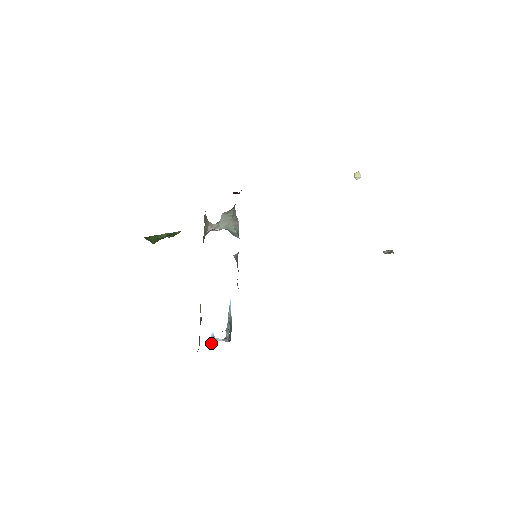
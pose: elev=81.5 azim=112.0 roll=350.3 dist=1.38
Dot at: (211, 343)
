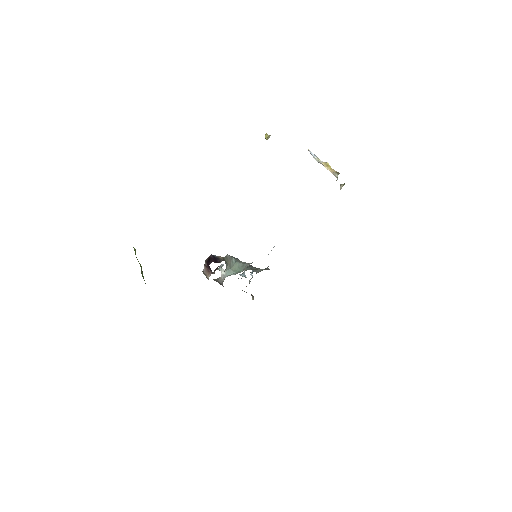
Dot at: occluded
